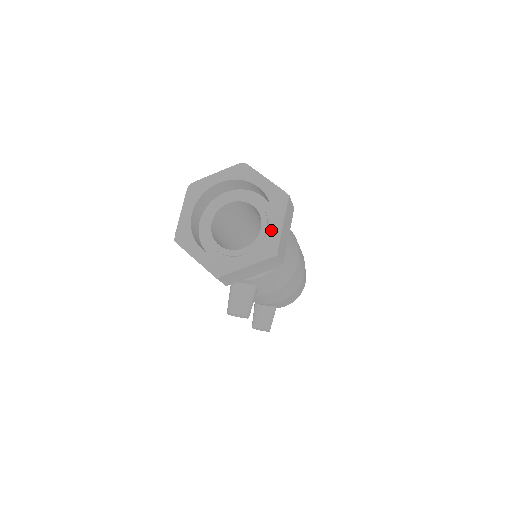
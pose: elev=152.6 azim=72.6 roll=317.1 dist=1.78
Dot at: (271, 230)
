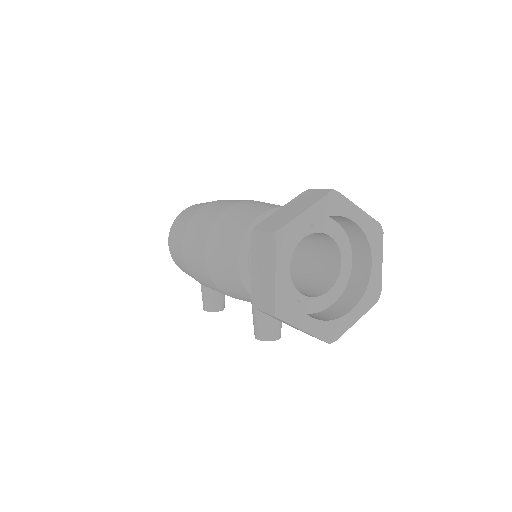
Dot at: (373, 273)
